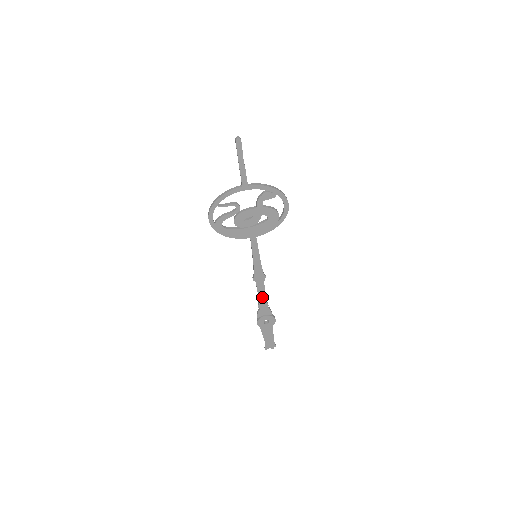
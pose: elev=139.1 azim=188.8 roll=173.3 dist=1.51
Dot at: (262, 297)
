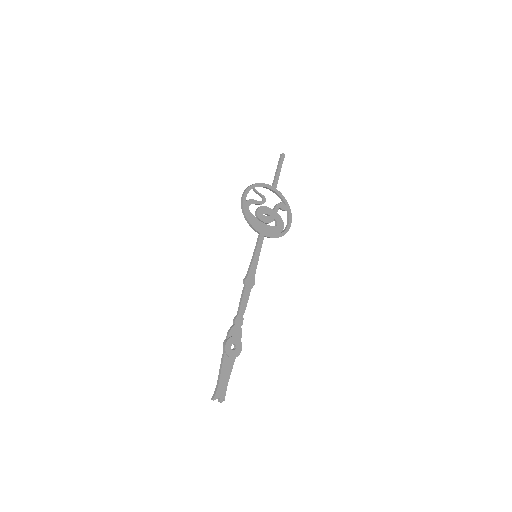
Dot at: (242, 309)
